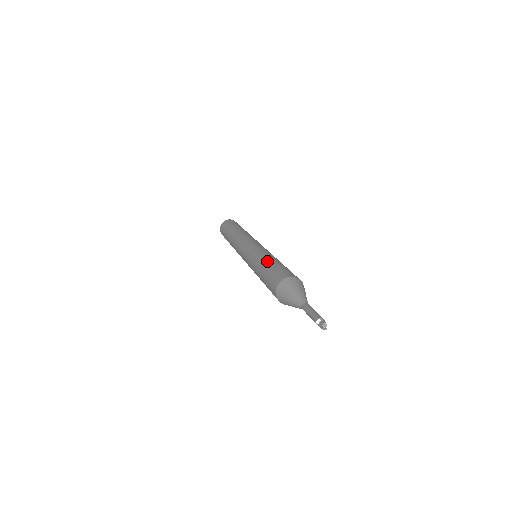
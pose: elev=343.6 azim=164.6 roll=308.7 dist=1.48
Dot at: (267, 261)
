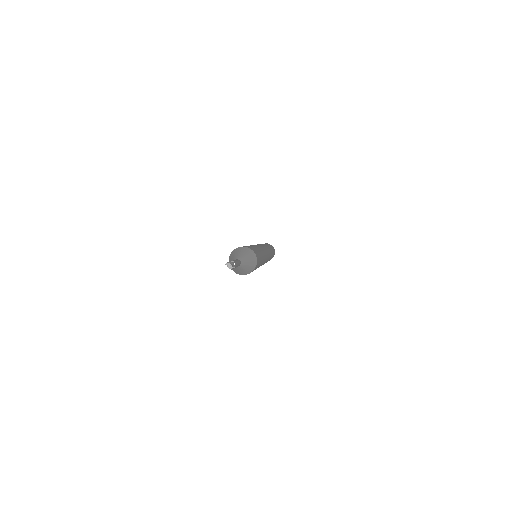
Dot at: occluded
